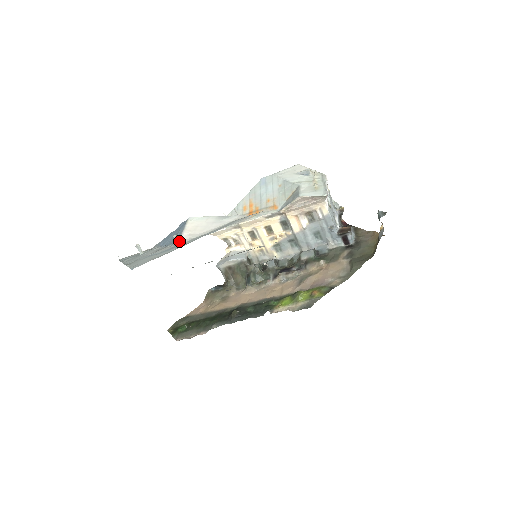
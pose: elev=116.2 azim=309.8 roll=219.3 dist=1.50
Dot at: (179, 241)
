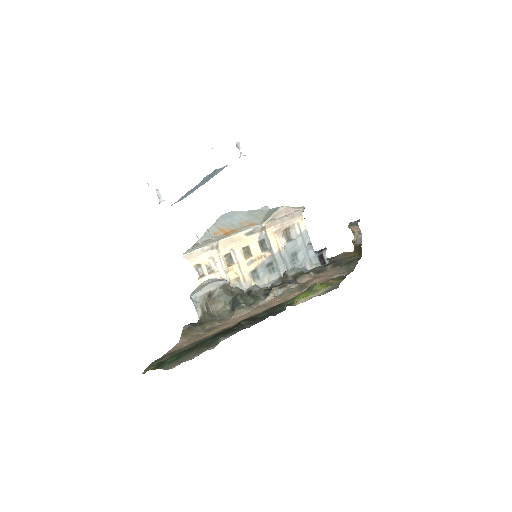
Dot at: (241, 151)
